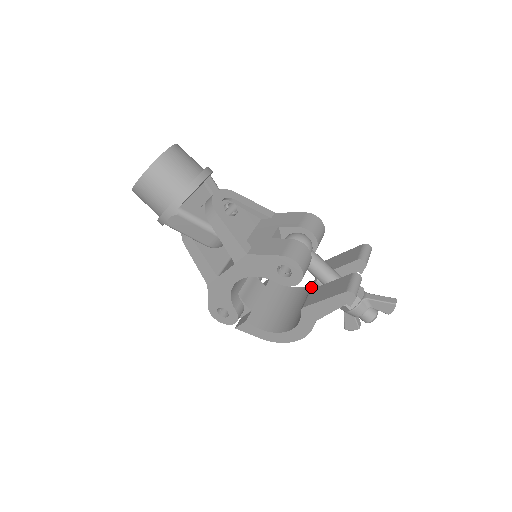
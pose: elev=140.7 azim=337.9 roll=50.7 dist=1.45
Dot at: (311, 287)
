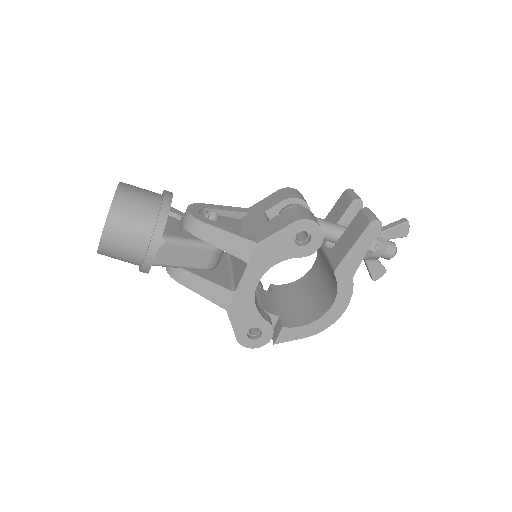
Dot at: (325, 253)
